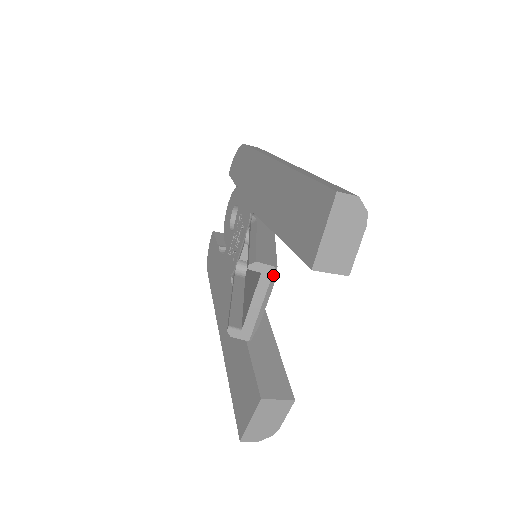
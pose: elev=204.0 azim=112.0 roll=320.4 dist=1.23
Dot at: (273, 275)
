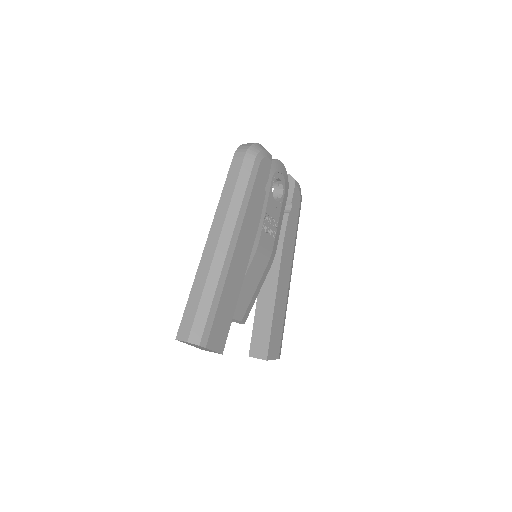
Dot at: occluded
